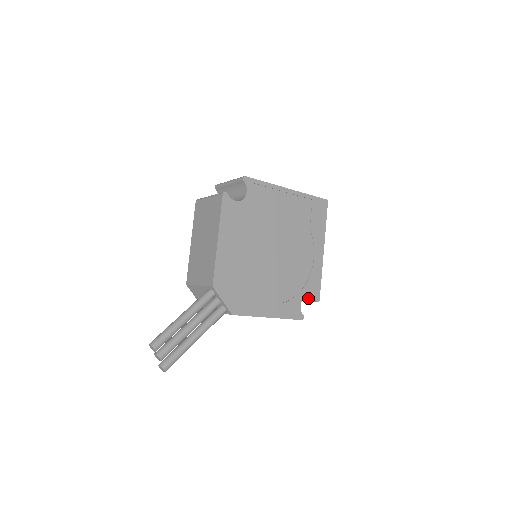
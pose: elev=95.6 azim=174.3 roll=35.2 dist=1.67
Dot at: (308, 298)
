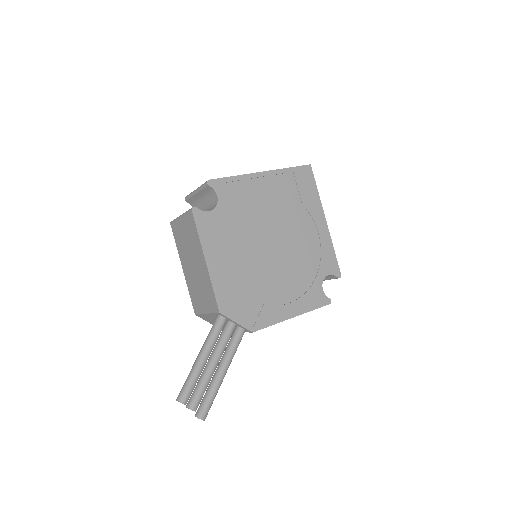
Dot at: (328, 277)
